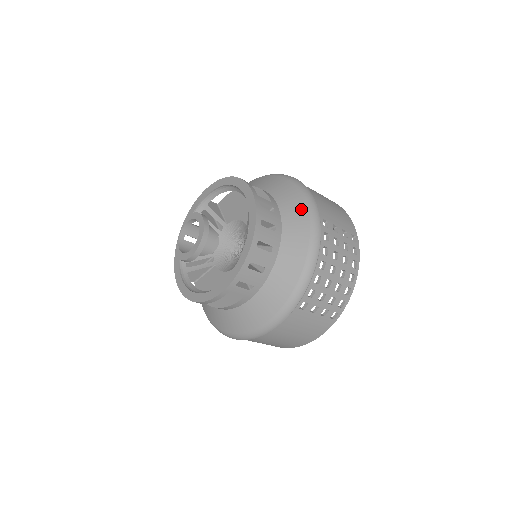
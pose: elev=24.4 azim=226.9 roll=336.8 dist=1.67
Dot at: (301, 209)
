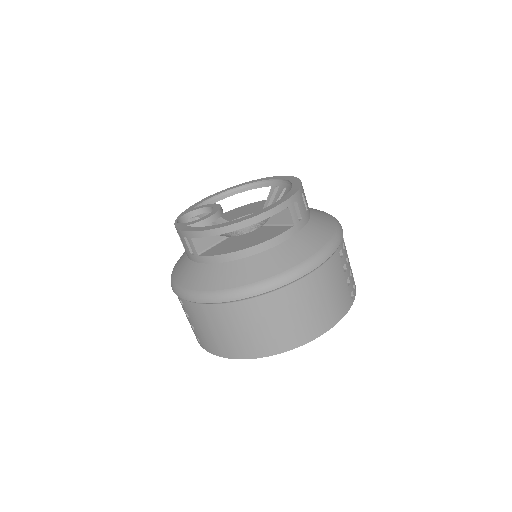
Dot at: occluded
